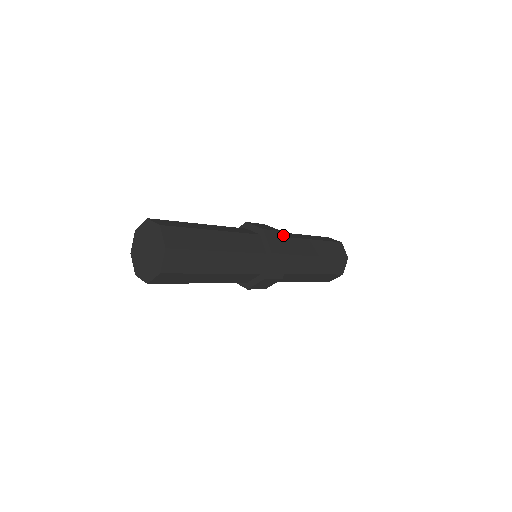
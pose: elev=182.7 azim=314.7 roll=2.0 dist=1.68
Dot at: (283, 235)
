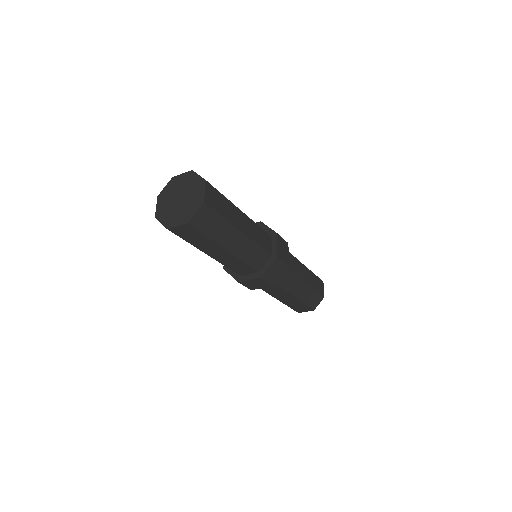
Dot at: occluded
